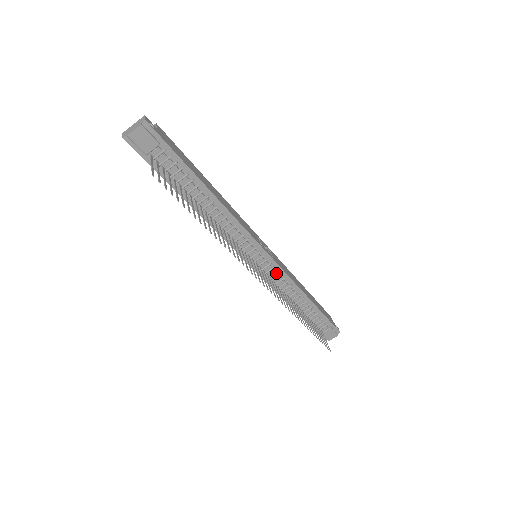
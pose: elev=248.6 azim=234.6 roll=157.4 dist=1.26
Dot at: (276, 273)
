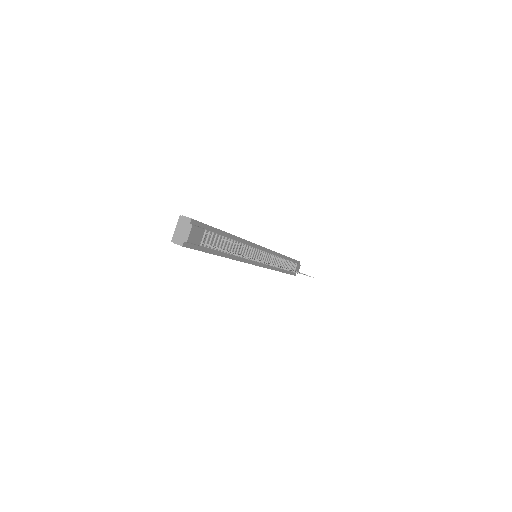
Dot at: (269, 256)
